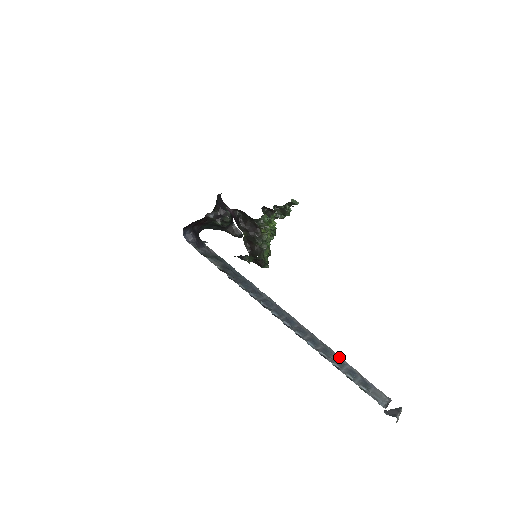
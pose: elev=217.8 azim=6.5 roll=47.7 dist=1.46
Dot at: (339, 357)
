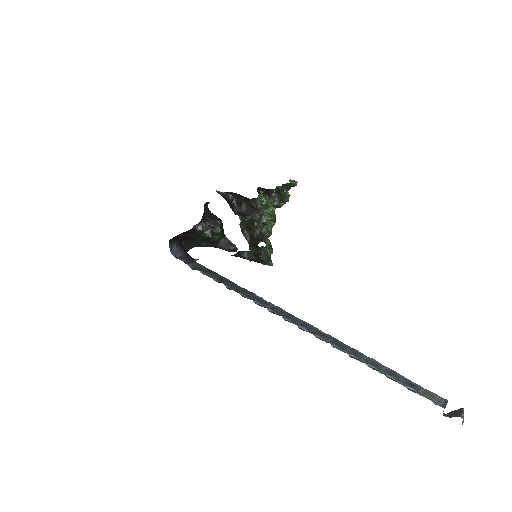
Dot at: (372, 359)
